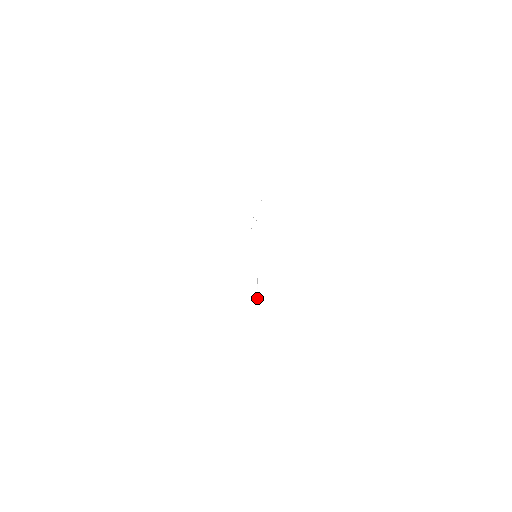
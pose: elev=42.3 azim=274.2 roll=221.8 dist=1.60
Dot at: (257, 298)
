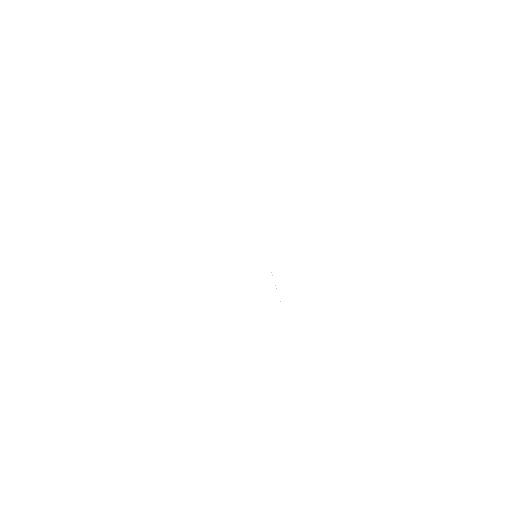
Dot at: occluded
